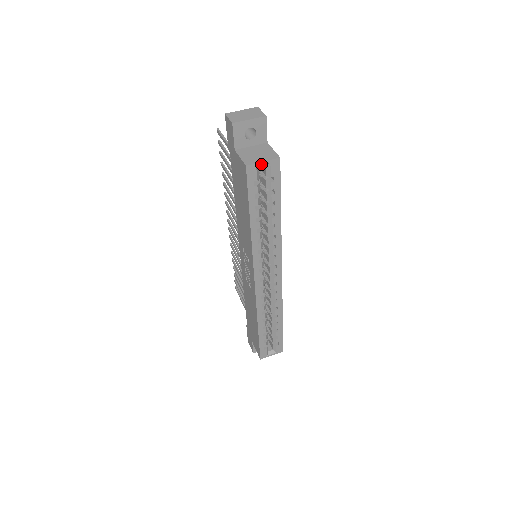
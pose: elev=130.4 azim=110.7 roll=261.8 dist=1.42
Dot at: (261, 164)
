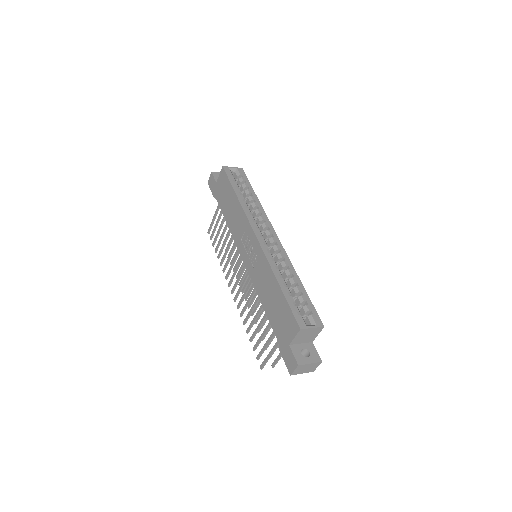
Dot at: (232, 168)
